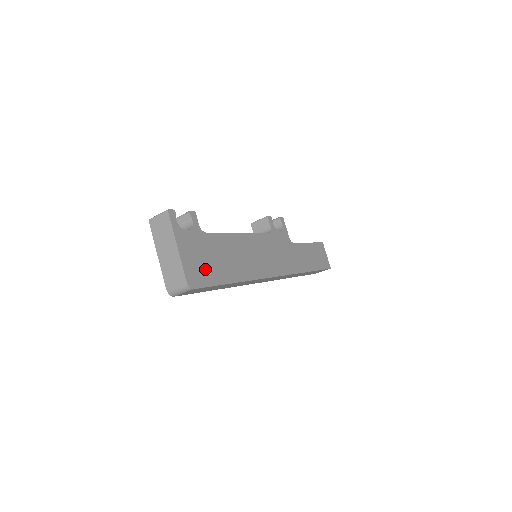
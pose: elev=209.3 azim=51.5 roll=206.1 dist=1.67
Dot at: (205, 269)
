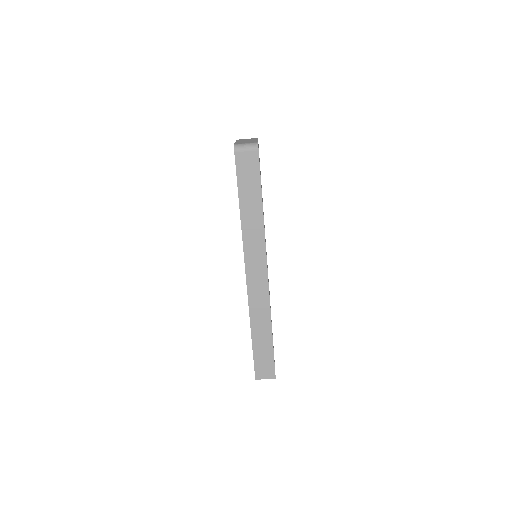
Dot at: occluded
